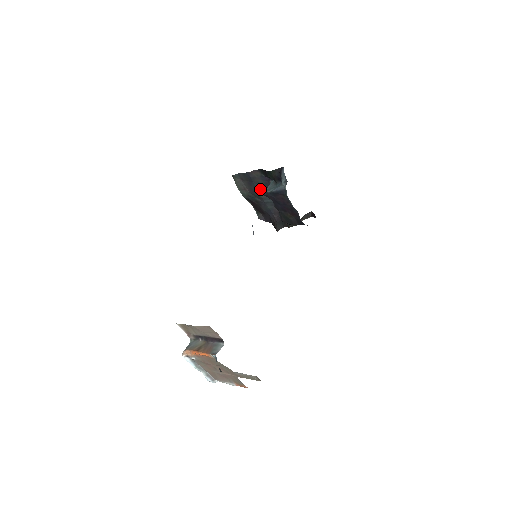
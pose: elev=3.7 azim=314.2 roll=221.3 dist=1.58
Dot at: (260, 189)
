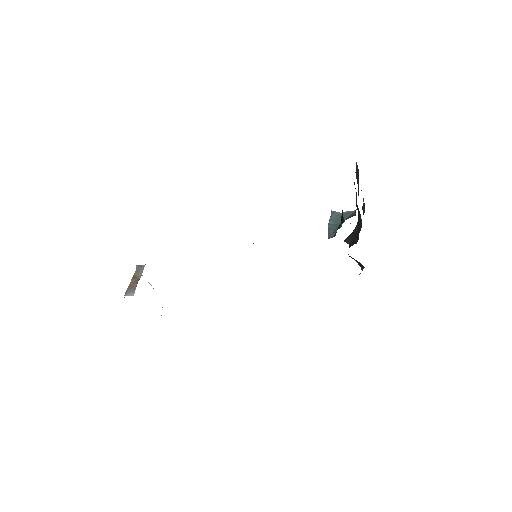
Dot at: occluded
